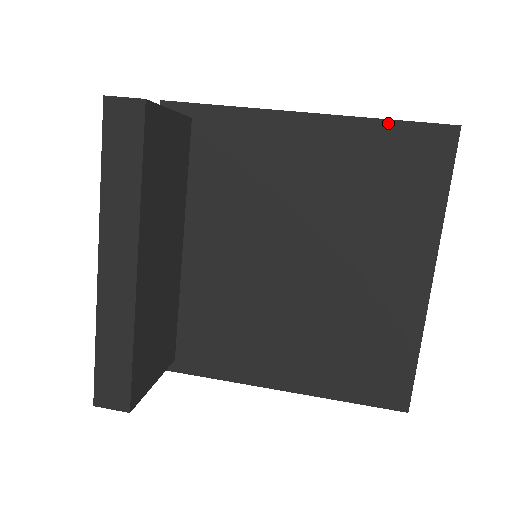
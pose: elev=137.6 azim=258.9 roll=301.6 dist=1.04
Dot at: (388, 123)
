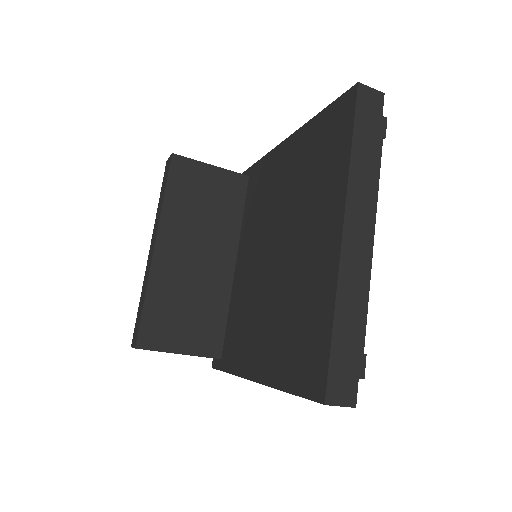
Dot at: (320, 114)
